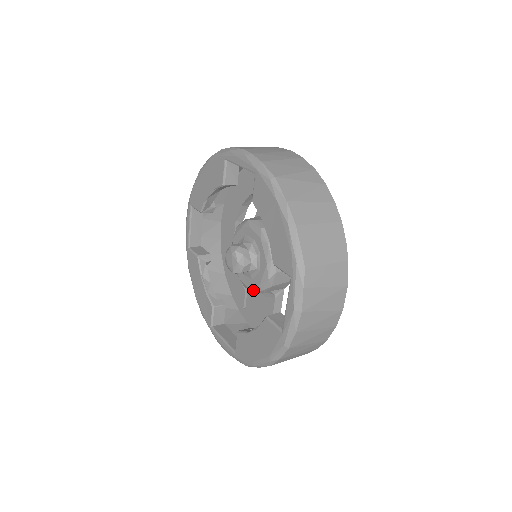
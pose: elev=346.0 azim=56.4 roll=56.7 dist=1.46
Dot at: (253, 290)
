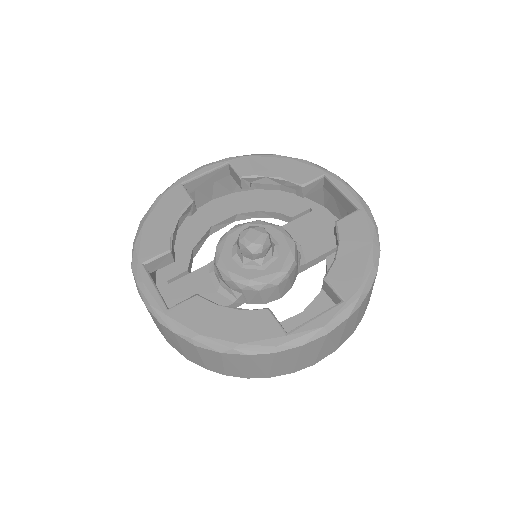
Dot at: (233, 277)
